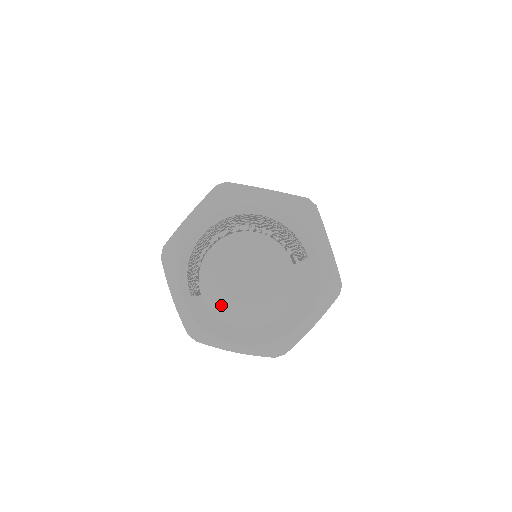
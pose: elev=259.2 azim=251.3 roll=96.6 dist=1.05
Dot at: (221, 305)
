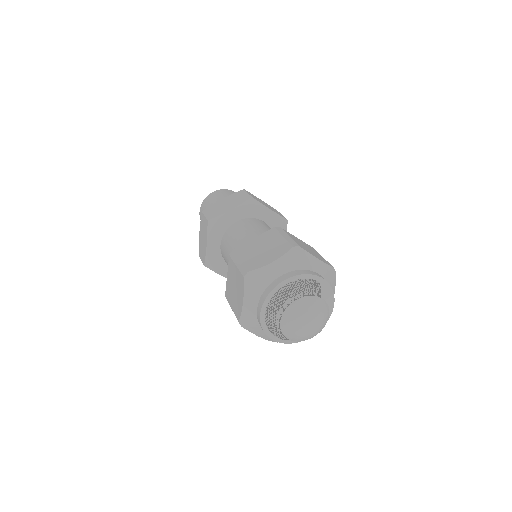
Dot at: (303, 339)
